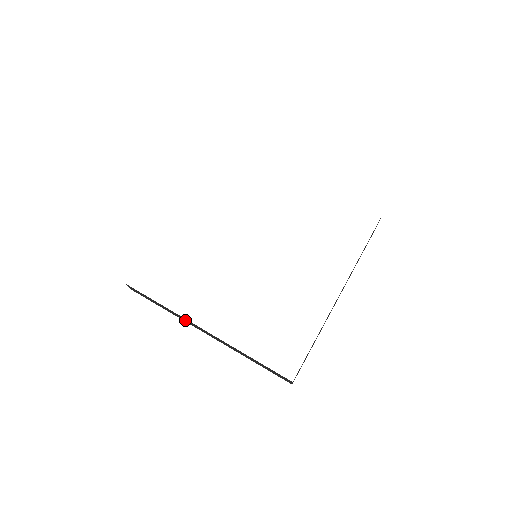
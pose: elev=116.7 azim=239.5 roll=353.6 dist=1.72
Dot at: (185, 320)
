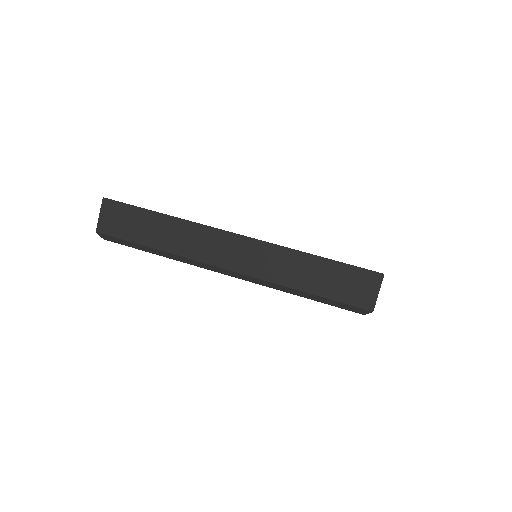
Dot at: (195, 243)
